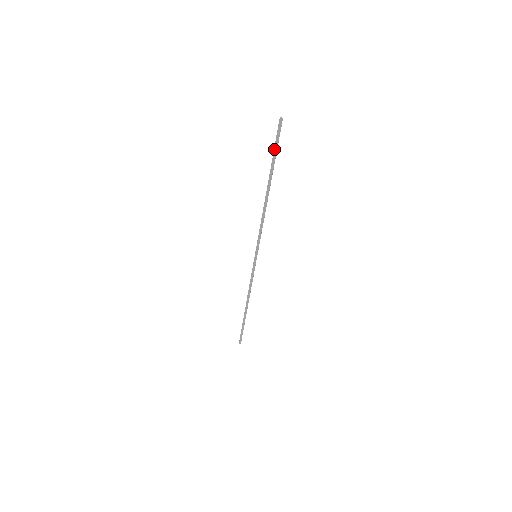
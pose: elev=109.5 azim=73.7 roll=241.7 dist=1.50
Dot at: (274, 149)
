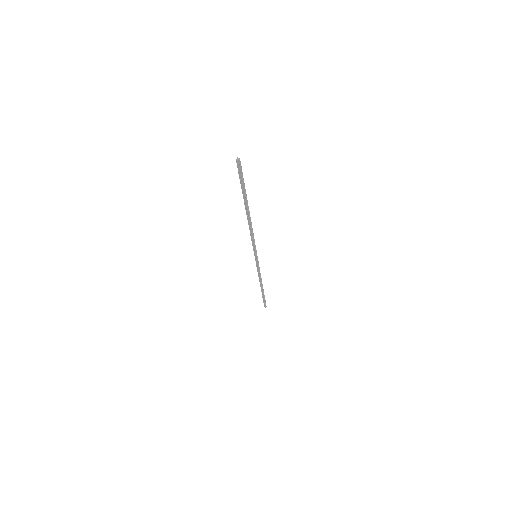
Dot at: (240, 183)
